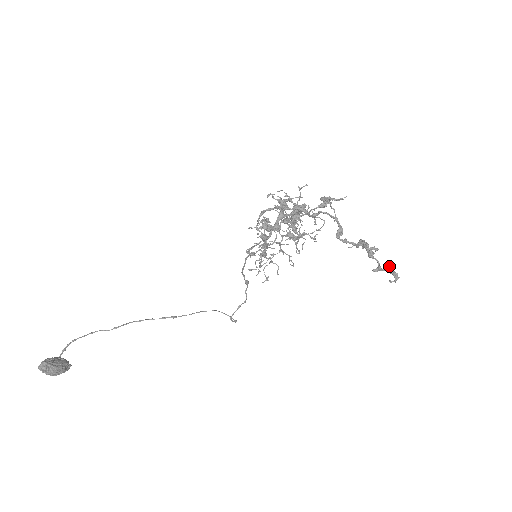
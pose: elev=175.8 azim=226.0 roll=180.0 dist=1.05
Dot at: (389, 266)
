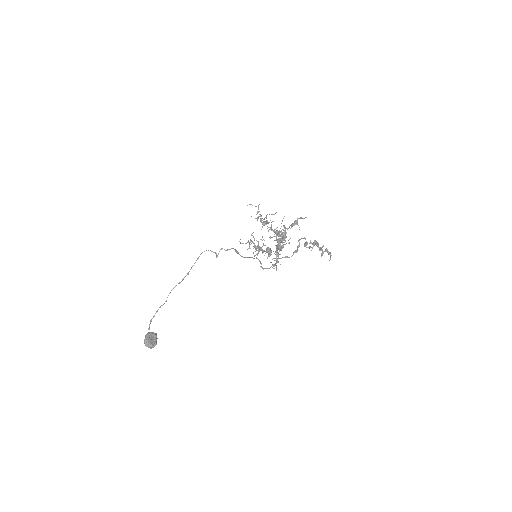
Dot at: (327, 249)
